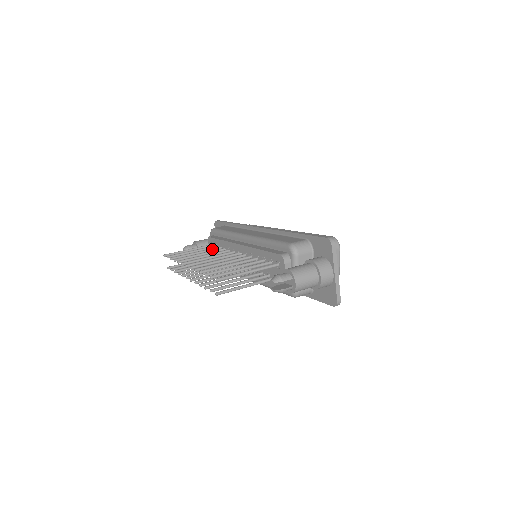
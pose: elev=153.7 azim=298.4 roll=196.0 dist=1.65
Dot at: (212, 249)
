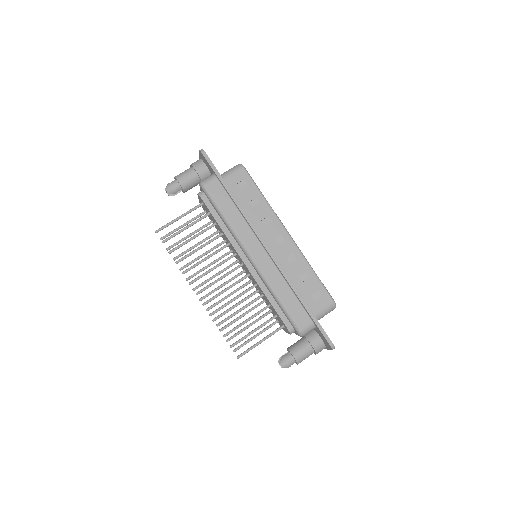
Dot at: (208, 229)
